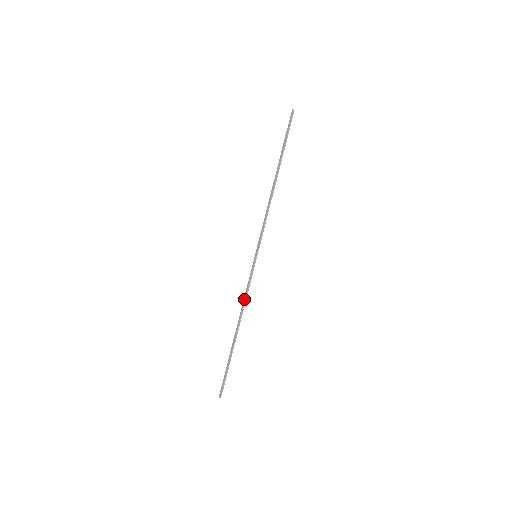
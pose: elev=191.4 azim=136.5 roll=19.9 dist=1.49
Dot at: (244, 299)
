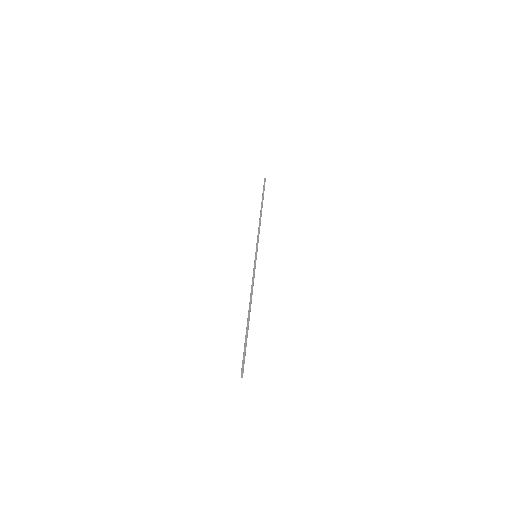
Dot at: (252, 286)
